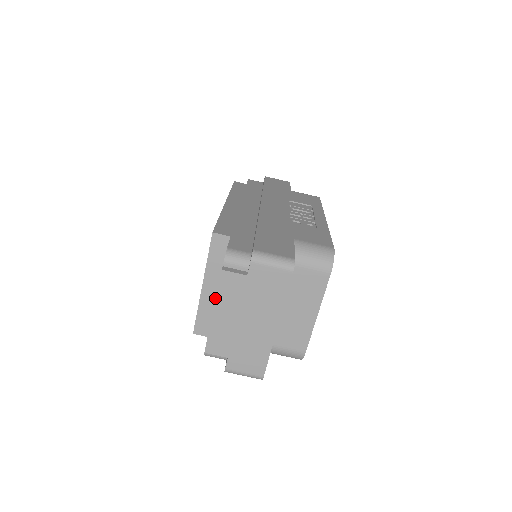
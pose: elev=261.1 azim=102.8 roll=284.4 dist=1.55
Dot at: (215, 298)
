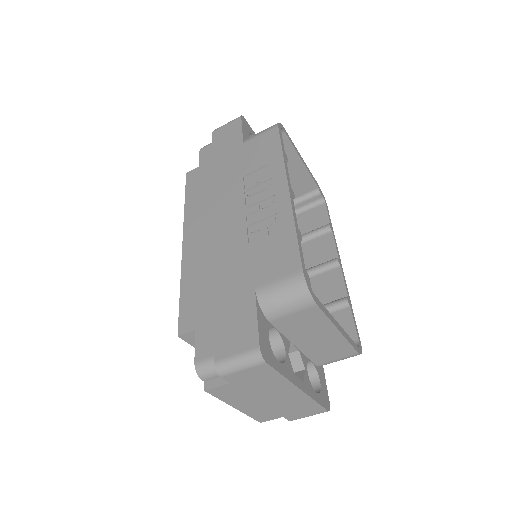
Dot at: occluded
